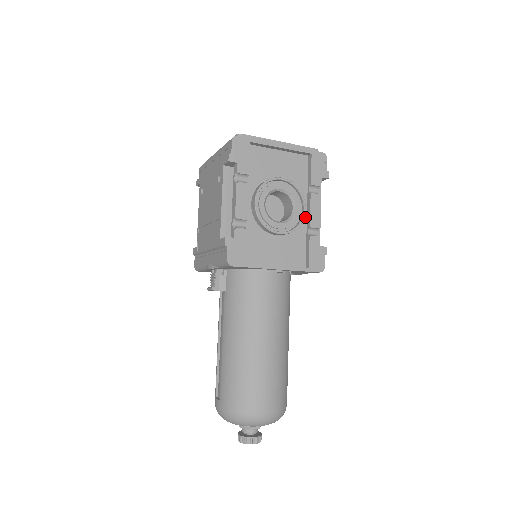
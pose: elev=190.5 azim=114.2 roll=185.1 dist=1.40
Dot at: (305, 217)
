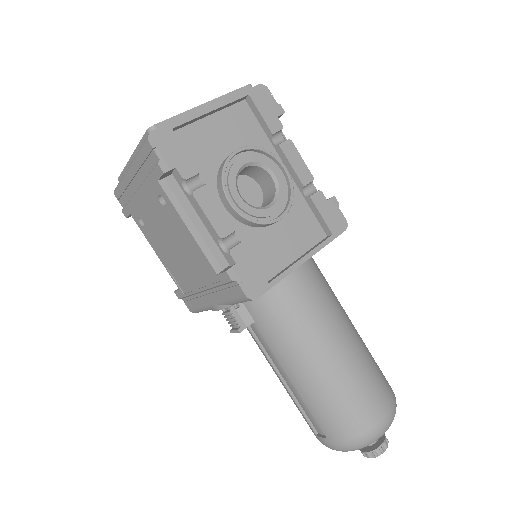
Dot at: occluded
